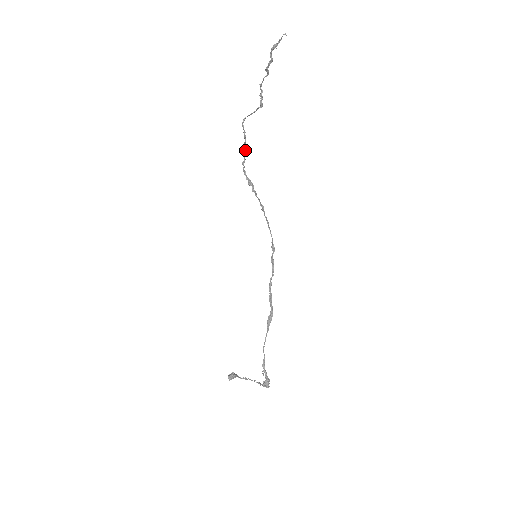
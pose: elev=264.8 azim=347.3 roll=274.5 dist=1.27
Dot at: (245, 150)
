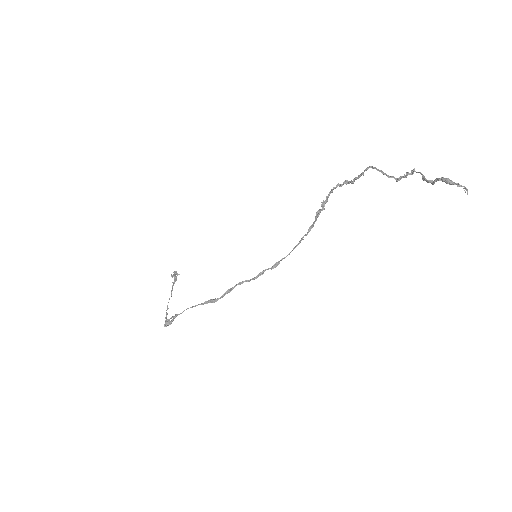
Dot at: (350, 182)
